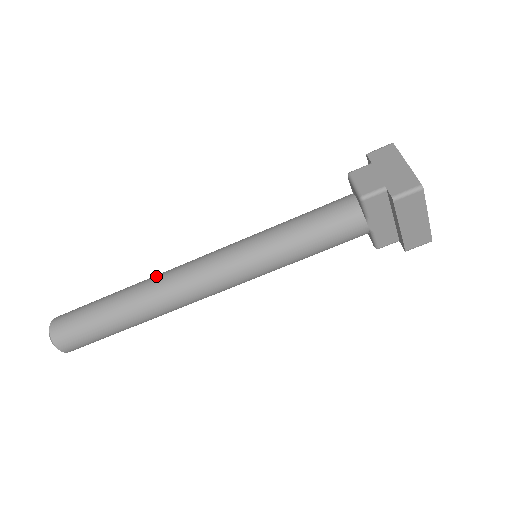
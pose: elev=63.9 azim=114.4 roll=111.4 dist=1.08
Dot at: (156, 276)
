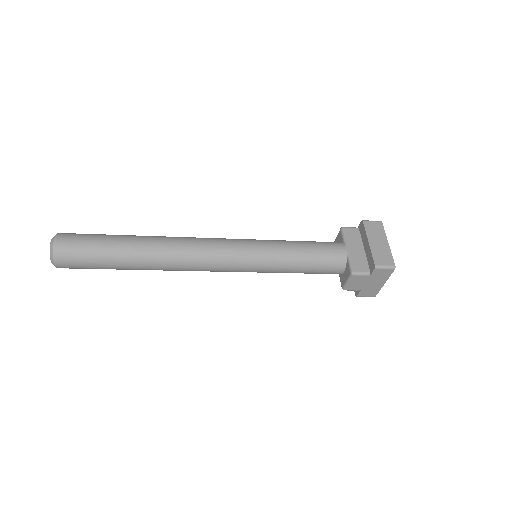
Dot at: (171, 263)
